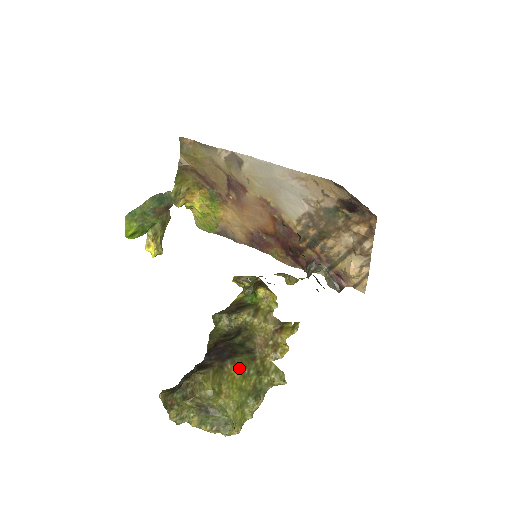
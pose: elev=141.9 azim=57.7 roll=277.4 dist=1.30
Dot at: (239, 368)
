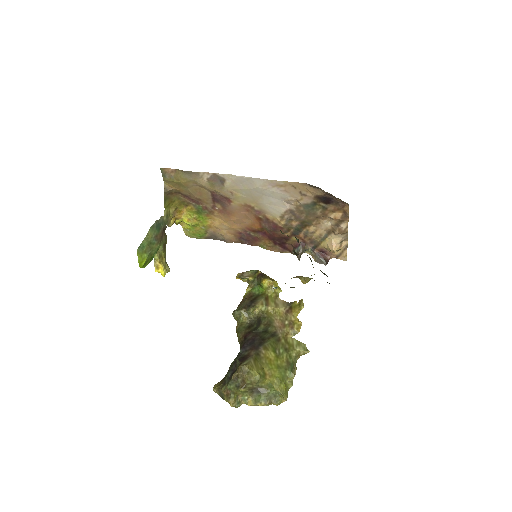
Dot at: (271, 351)
